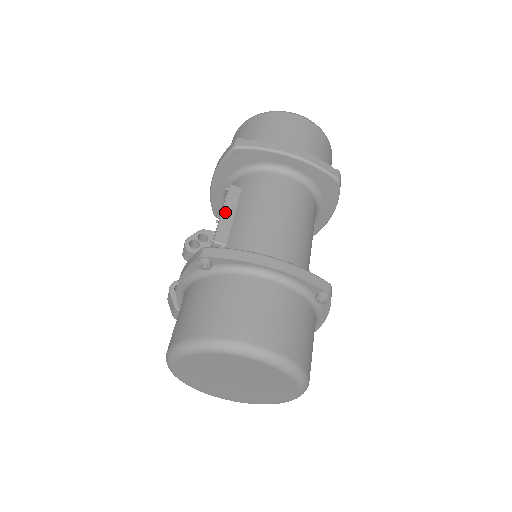
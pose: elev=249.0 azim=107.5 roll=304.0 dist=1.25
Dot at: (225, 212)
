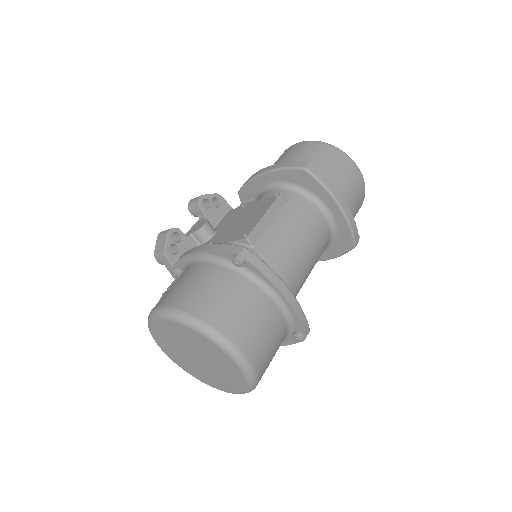
Dot at: (266, 217)
